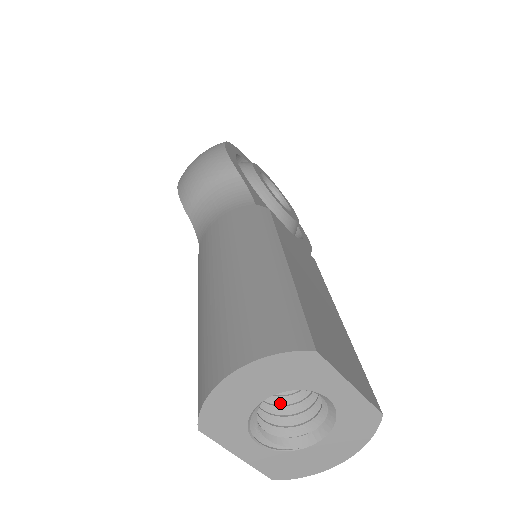
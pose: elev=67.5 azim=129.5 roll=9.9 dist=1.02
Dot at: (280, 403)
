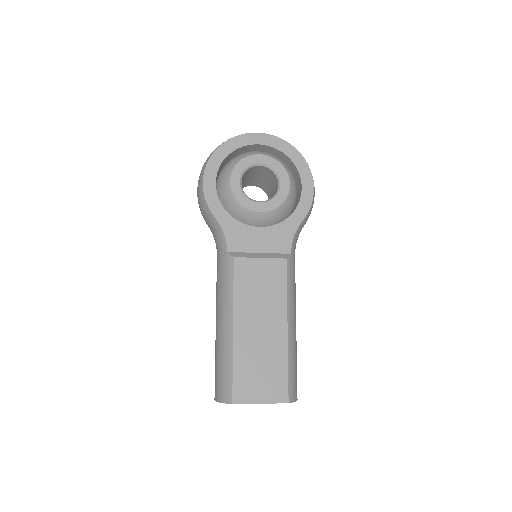
Dot at: occluded
